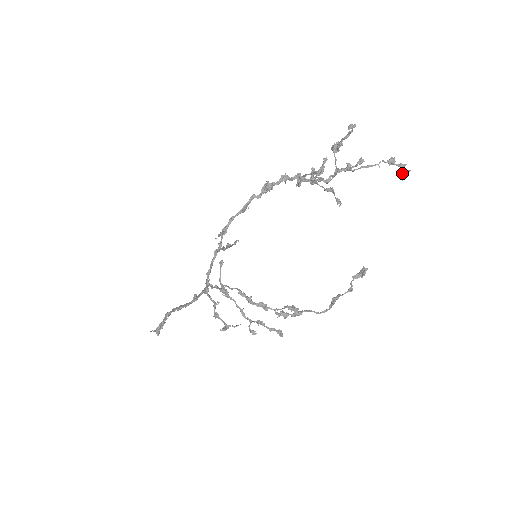
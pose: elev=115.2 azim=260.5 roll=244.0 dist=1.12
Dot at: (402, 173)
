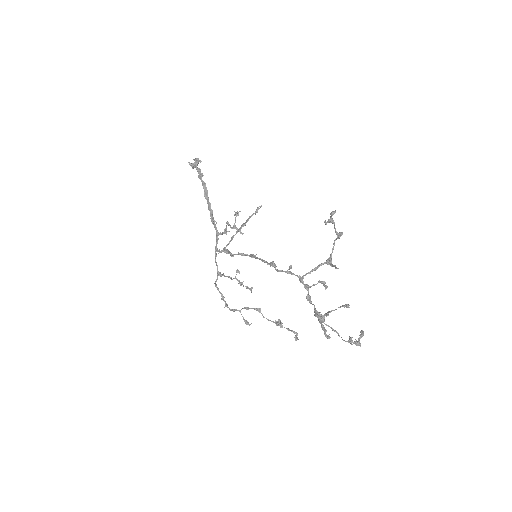
Dot at: (361, 334)
